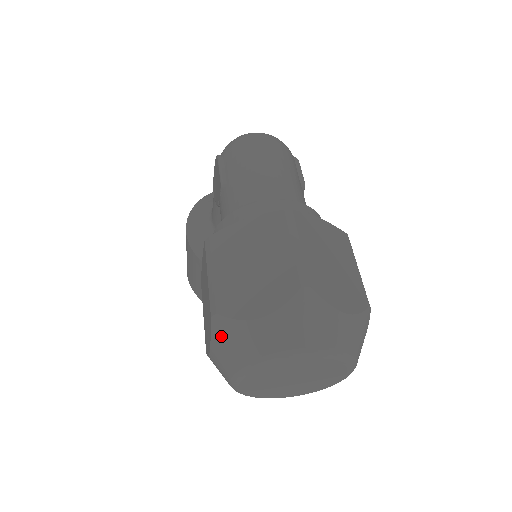
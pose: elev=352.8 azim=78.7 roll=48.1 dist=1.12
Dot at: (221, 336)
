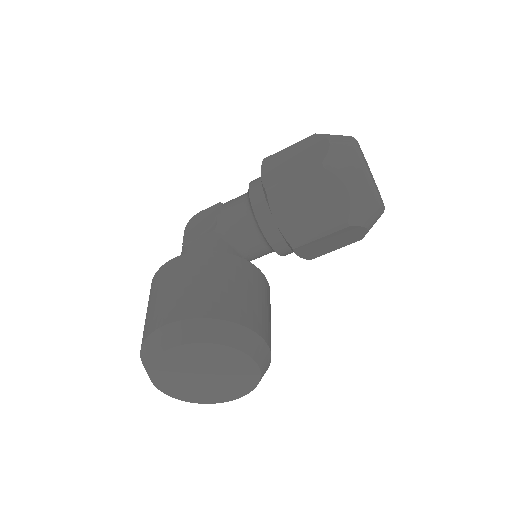
Dot at: (328, 134)
